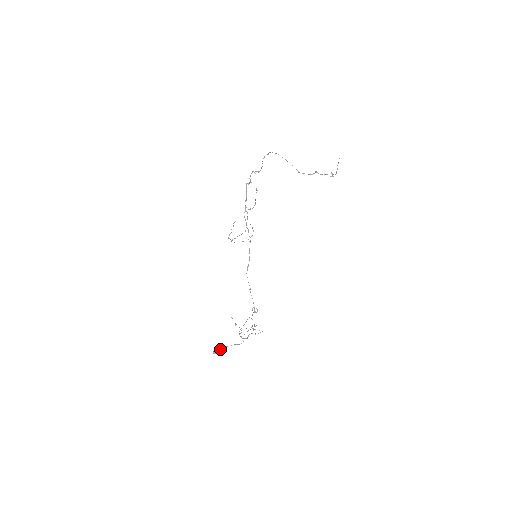
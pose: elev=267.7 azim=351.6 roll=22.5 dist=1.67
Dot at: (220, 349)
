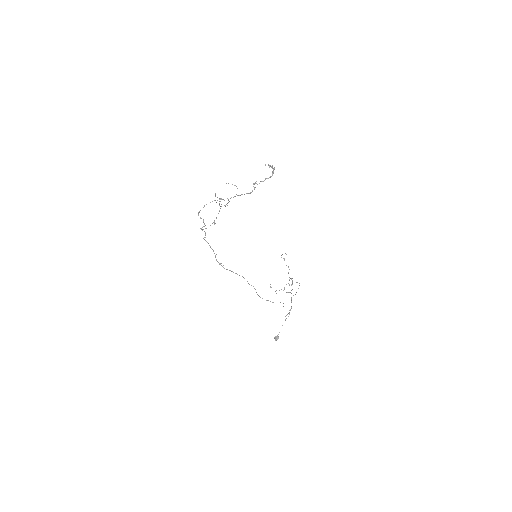
Dot at: (278, 337)
